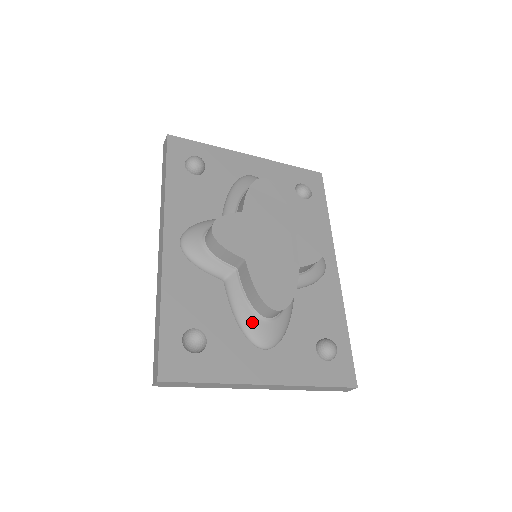
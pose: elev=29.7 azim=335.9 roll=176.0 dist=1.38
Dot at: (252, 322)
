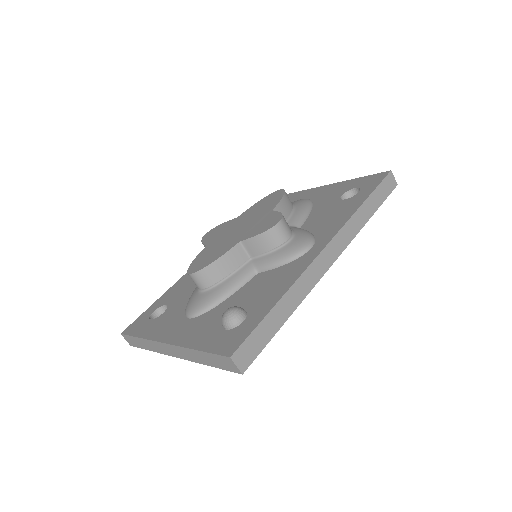
Dot at: (192, 295)
